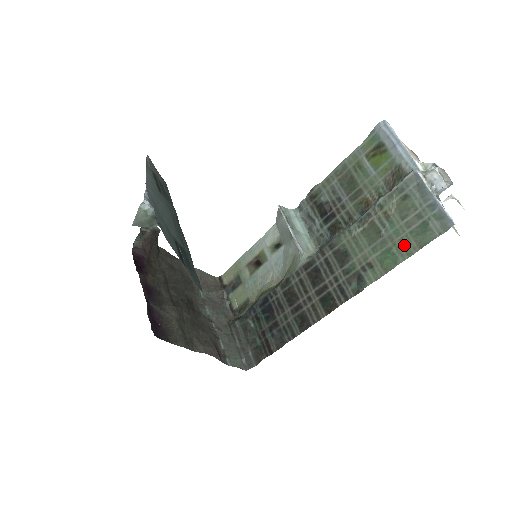
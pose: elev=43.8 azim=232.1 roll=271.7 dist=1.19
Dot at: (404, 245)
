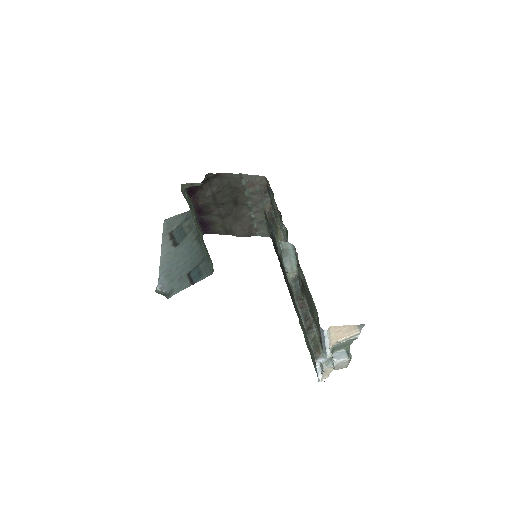
Dot at: (309, 350)
